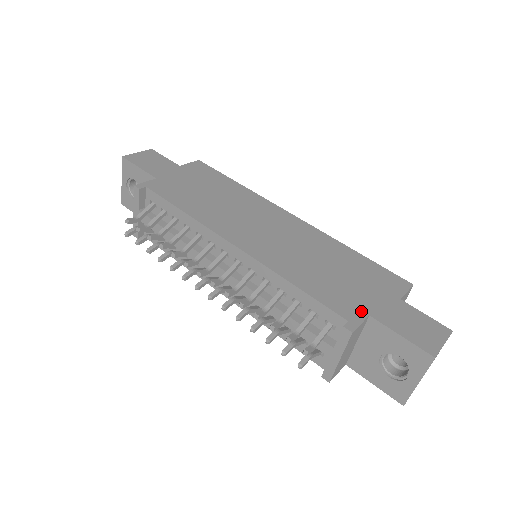
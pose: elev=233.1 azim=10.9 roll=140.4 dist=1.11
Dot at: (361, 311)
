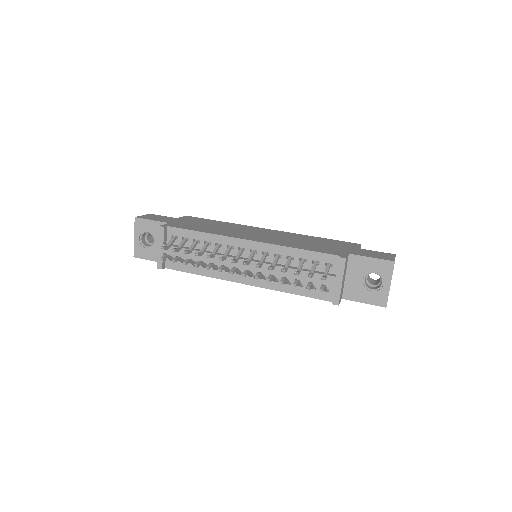
Dot at: (343, 253)
